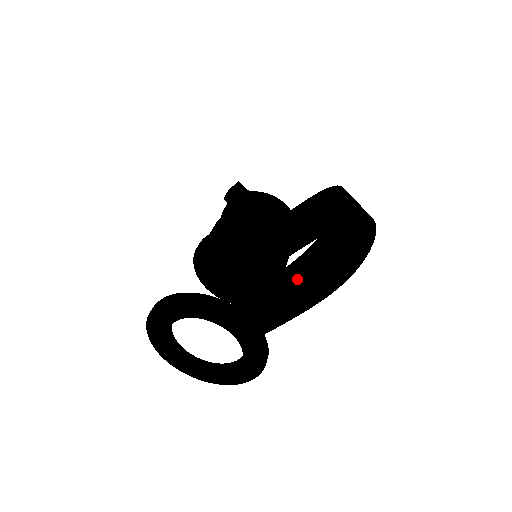
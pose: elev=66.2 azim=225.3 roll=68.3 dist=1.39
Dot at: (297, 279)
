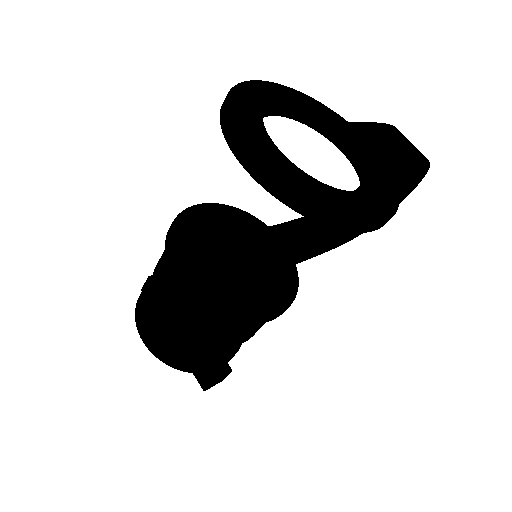
Dot at: (402, 135)
